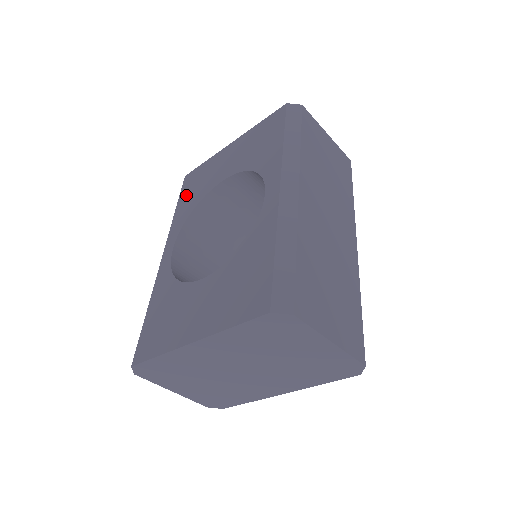
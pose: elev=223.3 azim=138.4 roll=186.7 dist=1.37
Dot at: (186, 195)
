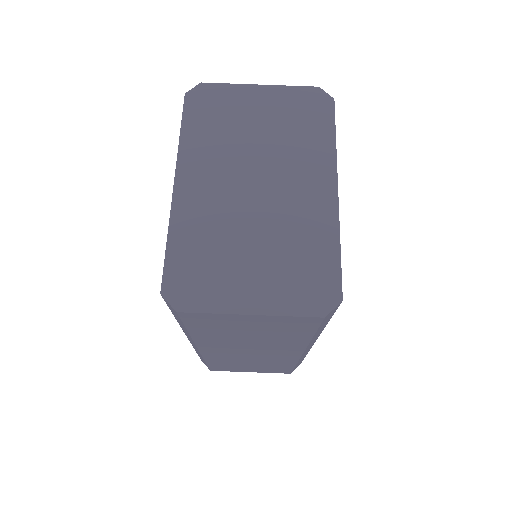
Dot at: occluded
